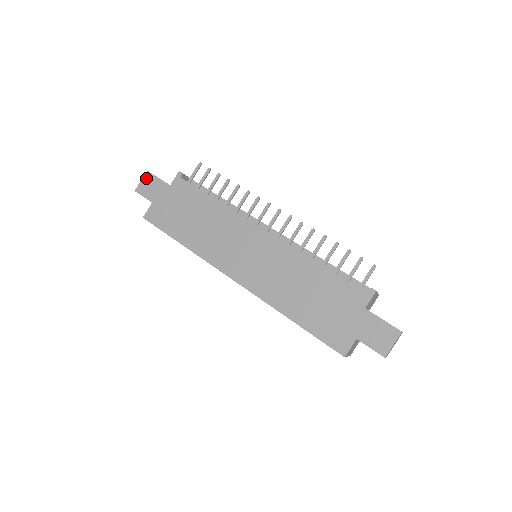
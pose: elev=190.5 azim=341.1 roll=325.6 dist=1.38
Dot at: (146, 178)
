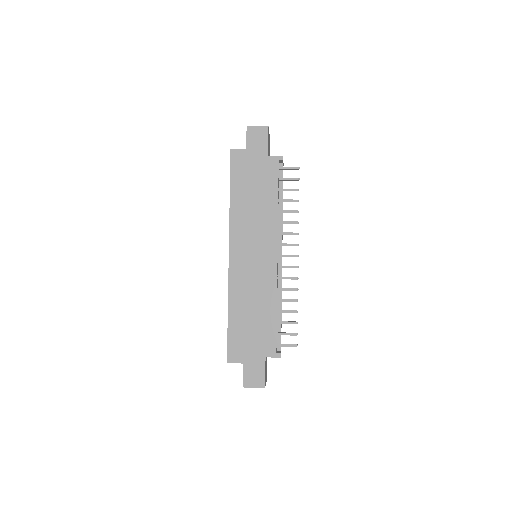
Dot at: (262, 130)
